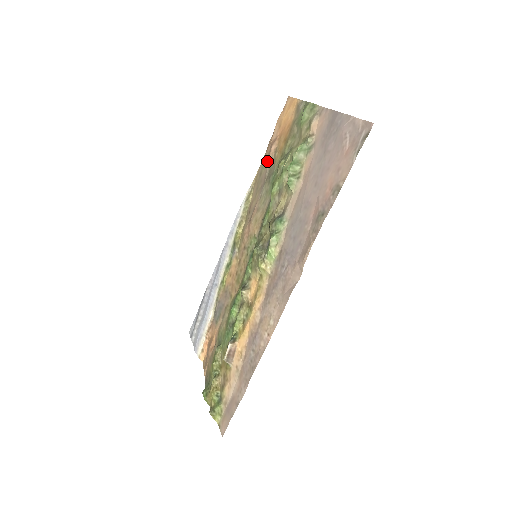
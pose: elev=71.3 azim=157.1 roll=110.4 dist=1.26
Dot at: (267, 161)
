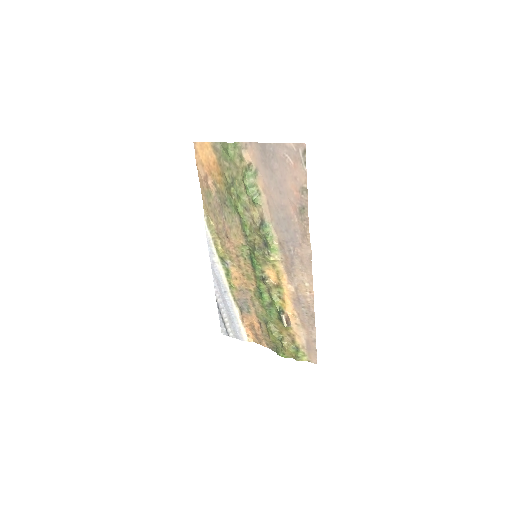
Dot at: (210, 193)
